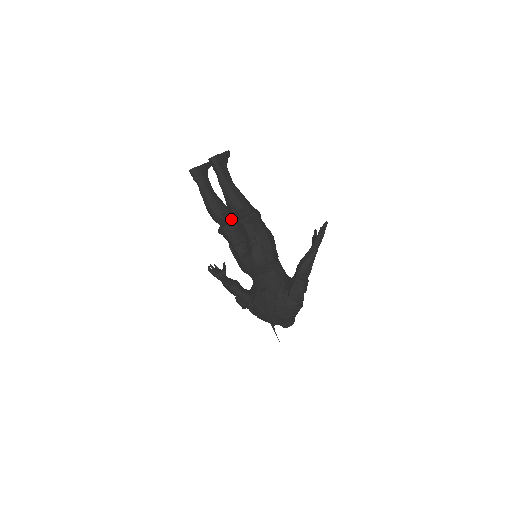
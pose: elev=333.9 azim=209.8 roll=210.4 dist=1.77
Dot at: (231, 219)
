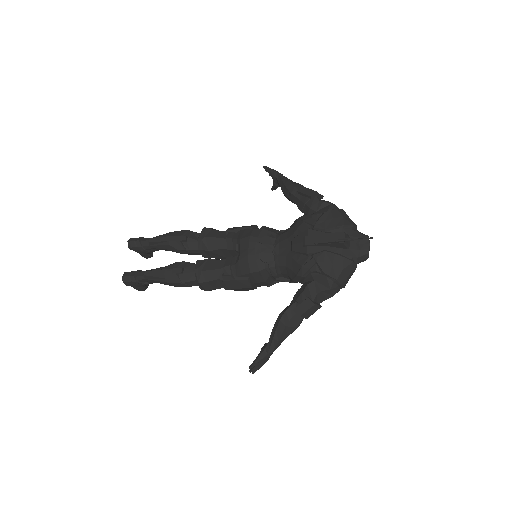
Dot at: occluded
